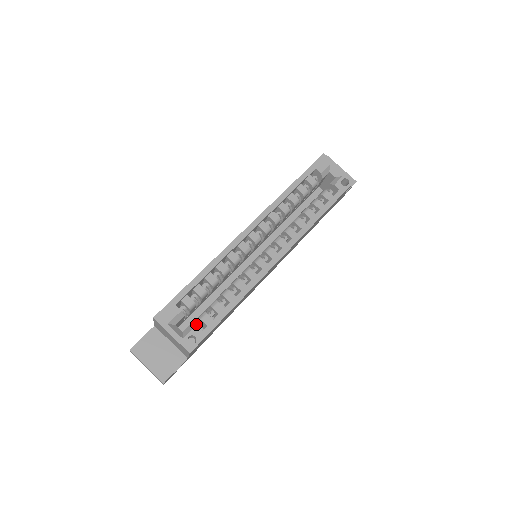
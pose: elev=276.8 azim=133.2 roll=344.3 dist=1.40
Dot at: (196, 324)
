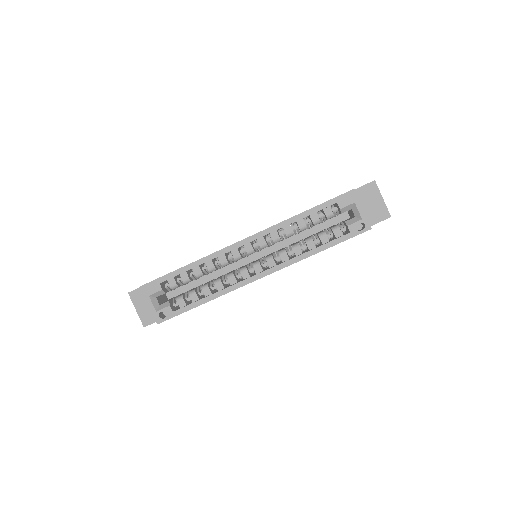
Dot at: (174, 301)
